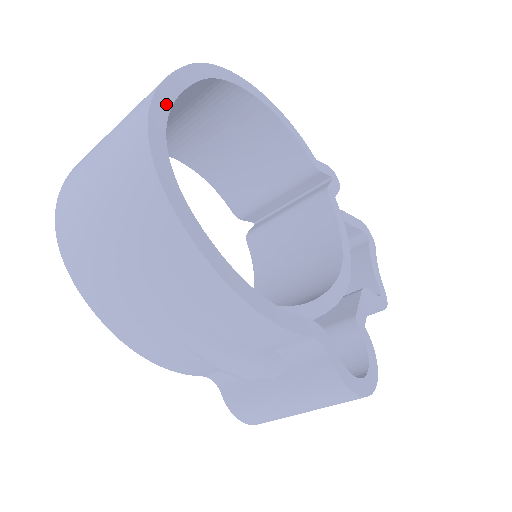
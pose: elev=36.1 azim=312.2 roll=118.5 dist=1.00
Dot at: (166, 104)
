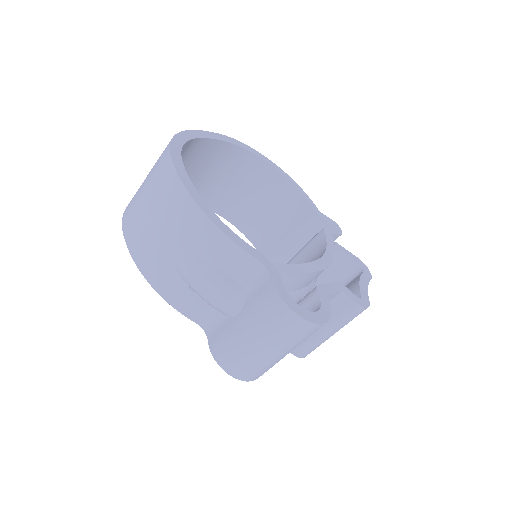
Dot at: (192, 136)
